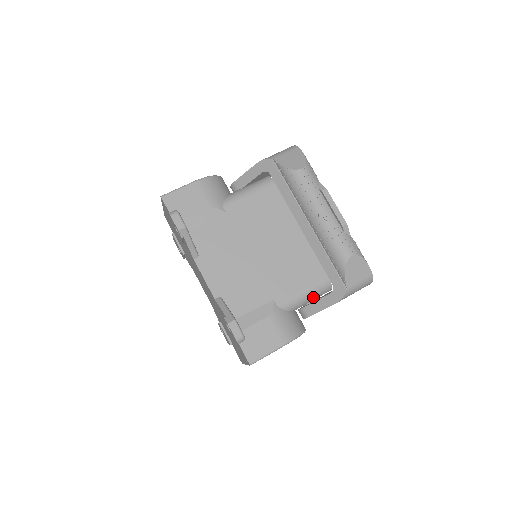
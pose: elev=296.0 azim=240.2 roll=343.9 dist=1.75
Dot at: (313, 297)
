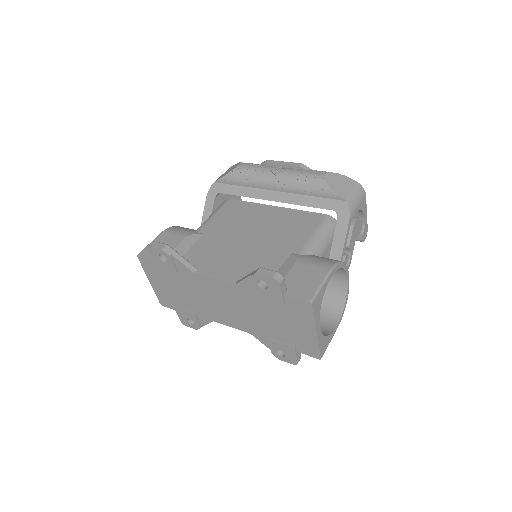
Dot at: (327, 236)
